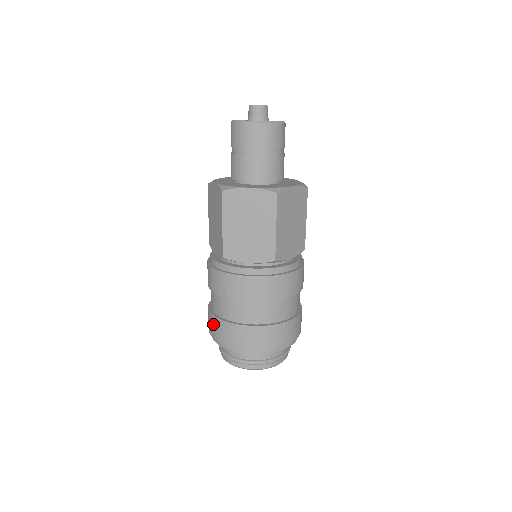
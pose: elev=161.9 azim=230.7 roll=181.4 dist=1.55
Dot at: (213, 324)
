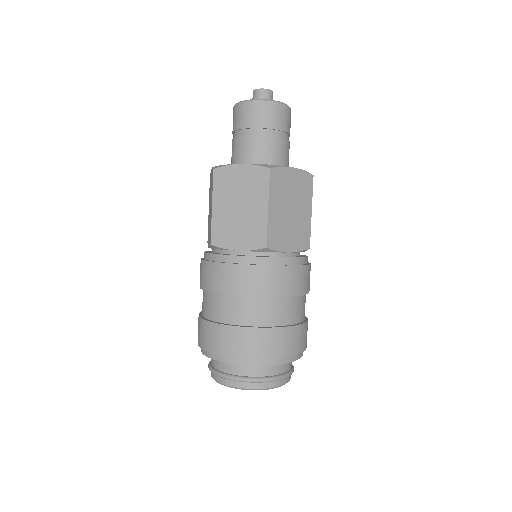
Dot at: (242, 339)
